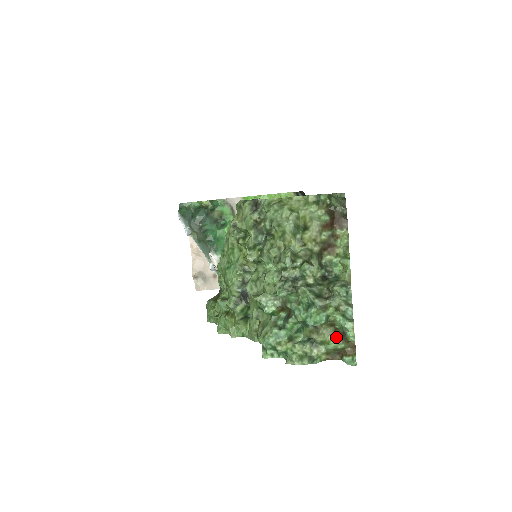
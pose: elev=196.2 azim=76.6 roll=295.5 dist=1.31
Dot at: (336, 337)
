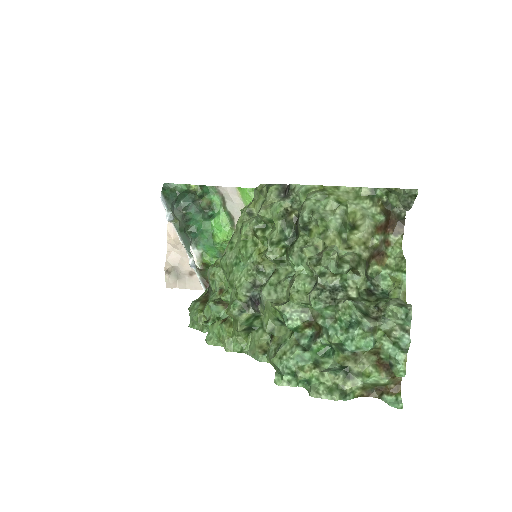
Dot at: (378, 369)
